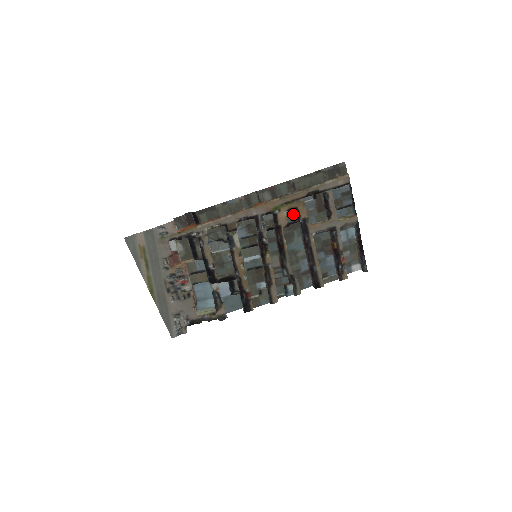
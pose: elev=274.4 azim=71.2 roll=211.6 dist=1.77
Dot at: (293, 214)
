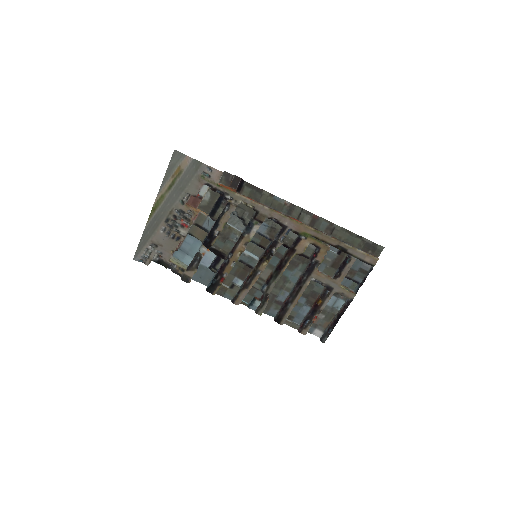
Dot at: (312, 250)
